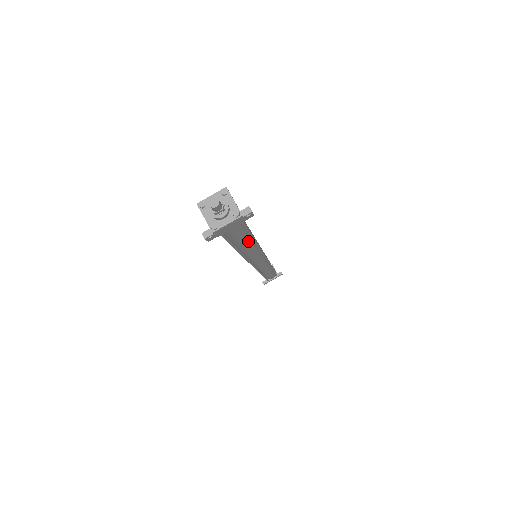
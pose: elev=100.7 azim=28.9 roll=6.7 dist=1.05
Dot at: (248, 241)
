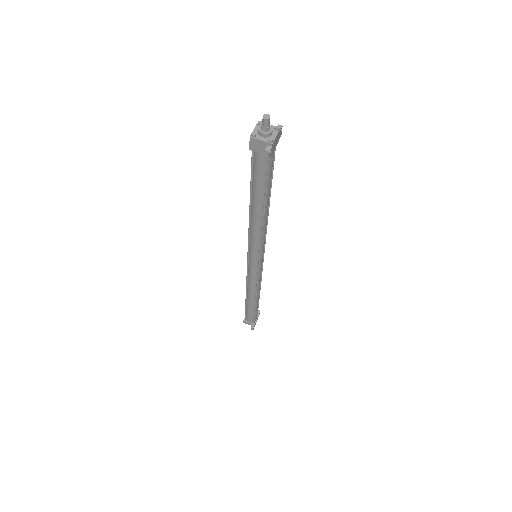
Dot at: (269, 193)
